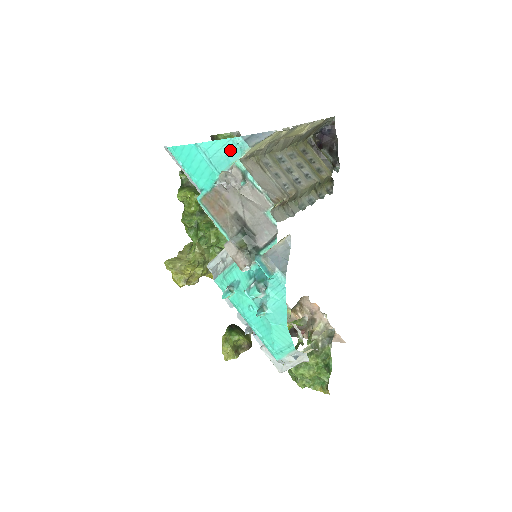
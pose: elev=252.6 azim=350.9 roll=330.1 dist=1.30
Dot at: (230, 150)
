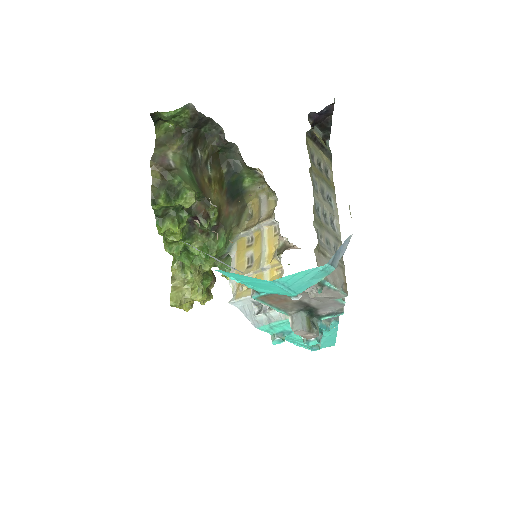
Dot at: (314, 276)
